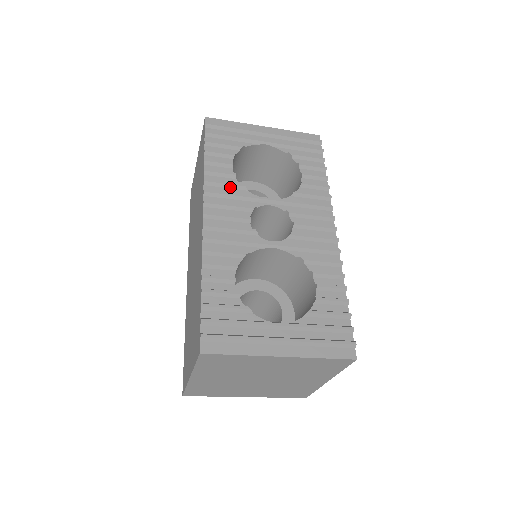
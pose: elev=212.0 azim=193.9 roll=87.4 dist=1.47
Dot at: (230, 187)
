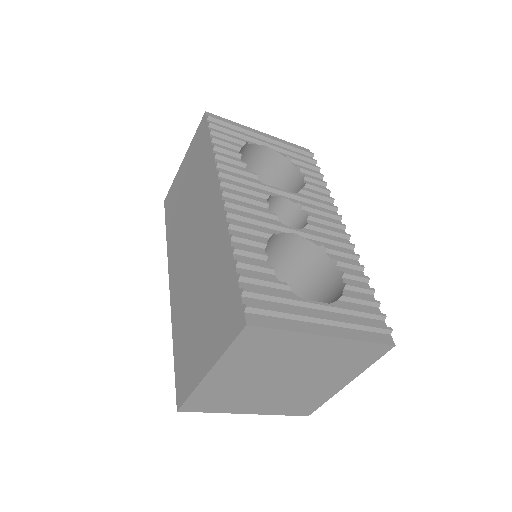
Dot at: (242, 174)
